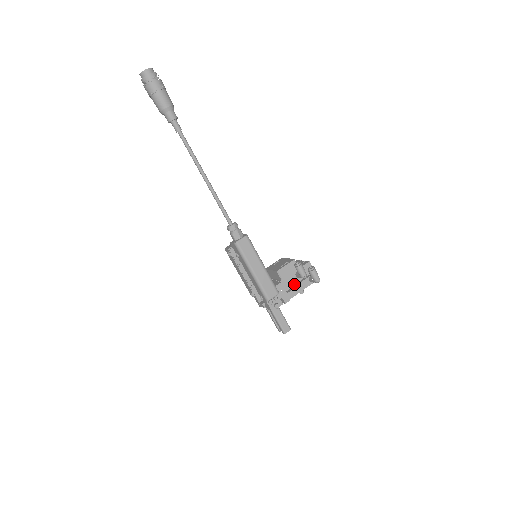
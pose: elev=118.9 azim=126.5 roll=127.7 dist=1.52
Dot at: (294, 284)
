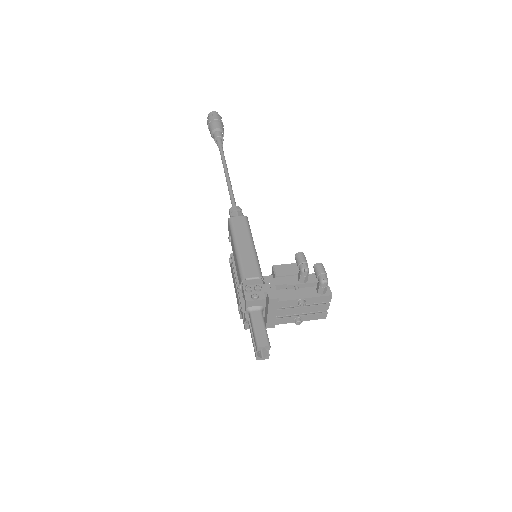
Dot at: occluded
